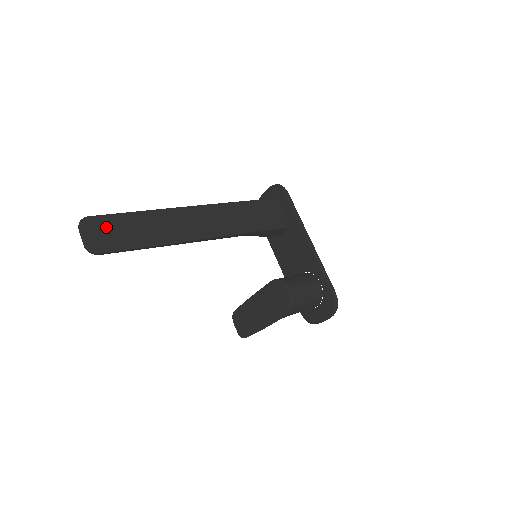
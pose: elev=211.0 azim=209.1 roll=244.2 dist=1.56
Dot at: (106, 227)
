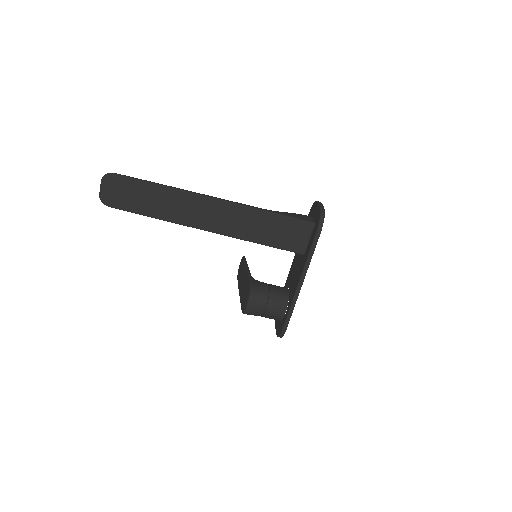
Dot at: (123, 188)
